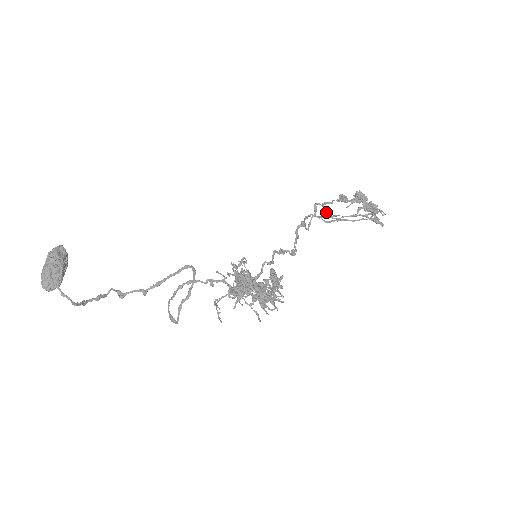
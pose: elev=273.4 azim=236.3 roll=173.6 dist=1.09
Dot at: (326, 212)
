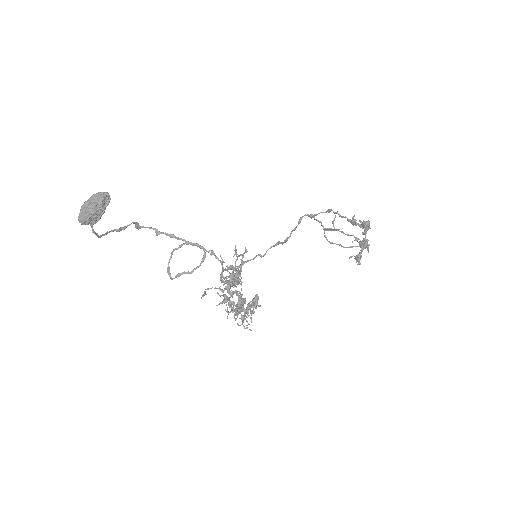
Dot at: occluded
